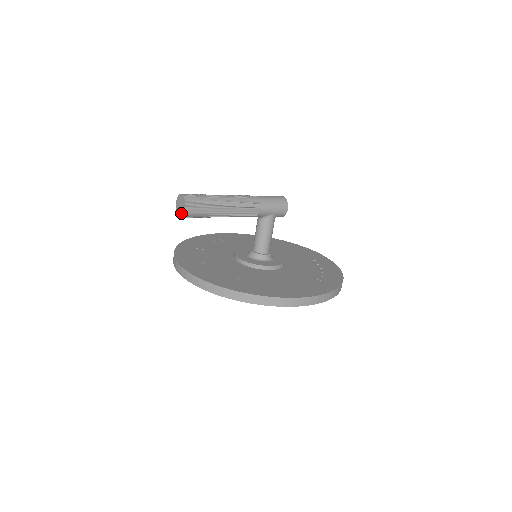
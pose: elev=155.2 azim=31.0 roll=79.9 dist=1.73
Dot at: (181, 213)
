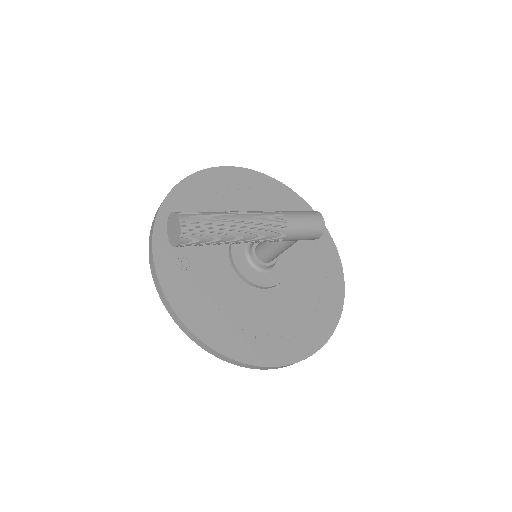
Dot at: (171, 239)
